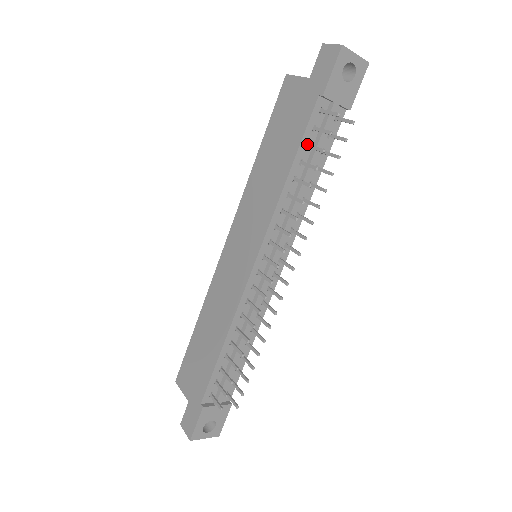
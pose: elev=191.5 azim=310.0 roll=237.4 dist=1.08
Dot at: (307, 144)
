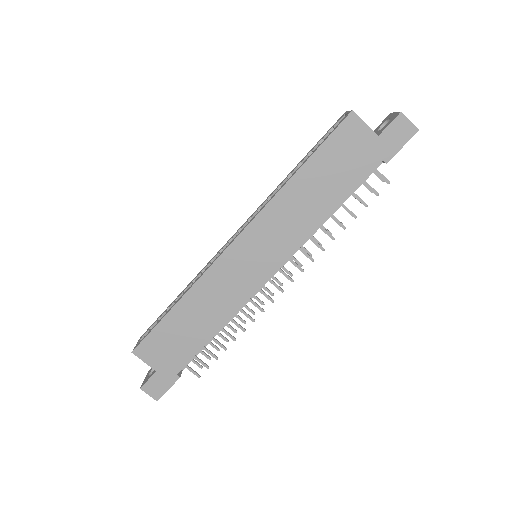
Dot at: (352, 191)
